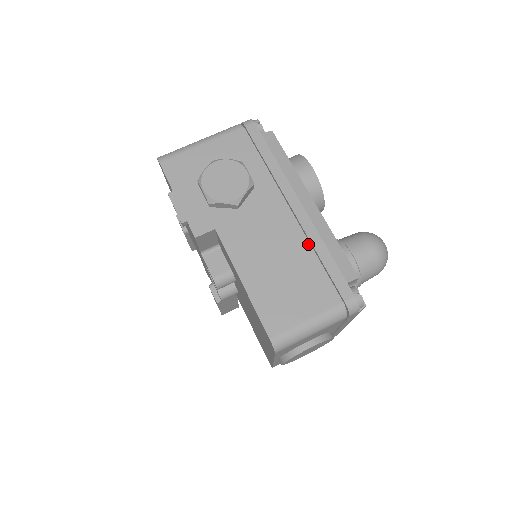
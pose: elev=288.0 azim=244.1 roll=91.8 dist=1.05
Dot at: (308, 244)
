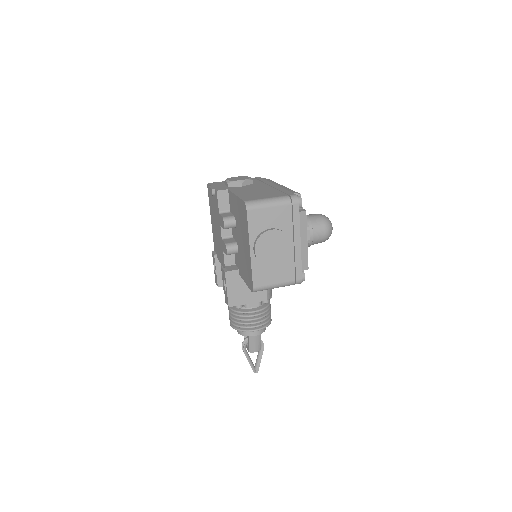
Dot at: (275, 189)
